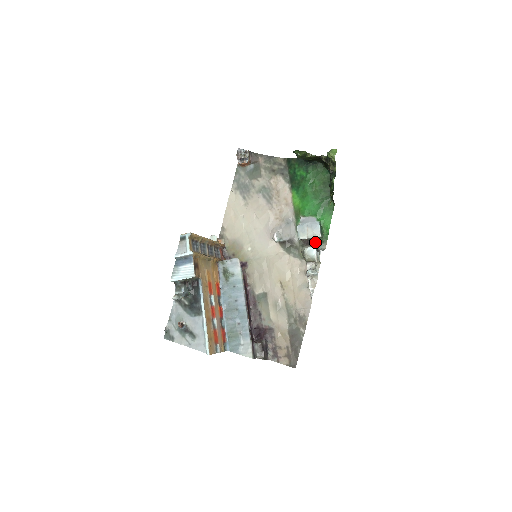
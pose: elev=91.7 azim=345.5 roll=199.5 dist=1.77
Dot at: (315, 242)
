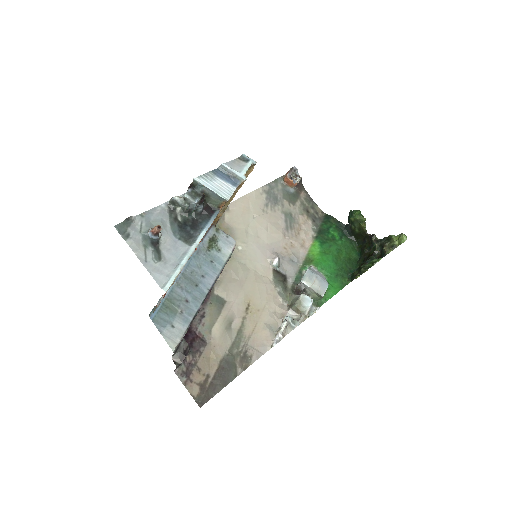
Dot at: occluded
